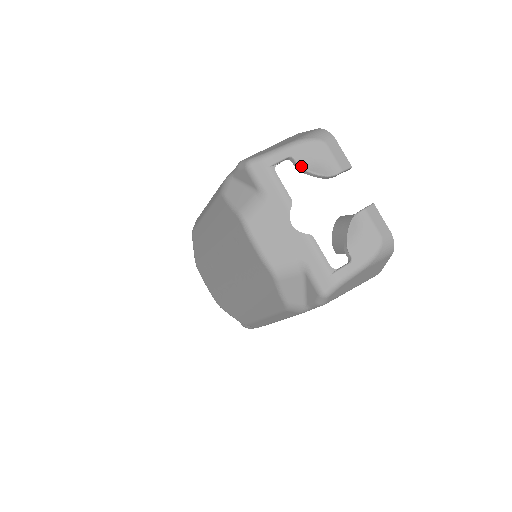
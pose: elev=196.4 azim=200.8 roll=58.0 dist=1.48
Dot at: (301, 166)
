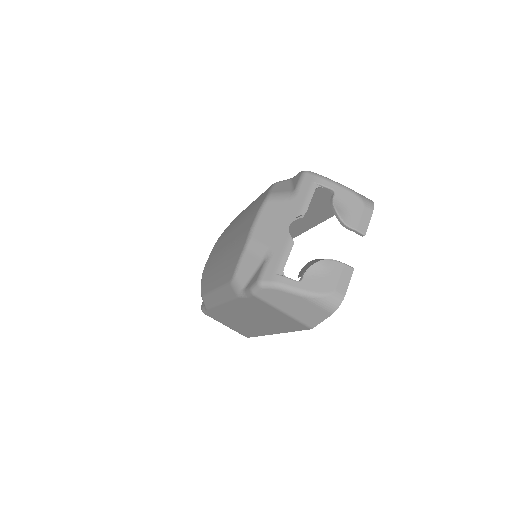
Dot at: (334, 201)
